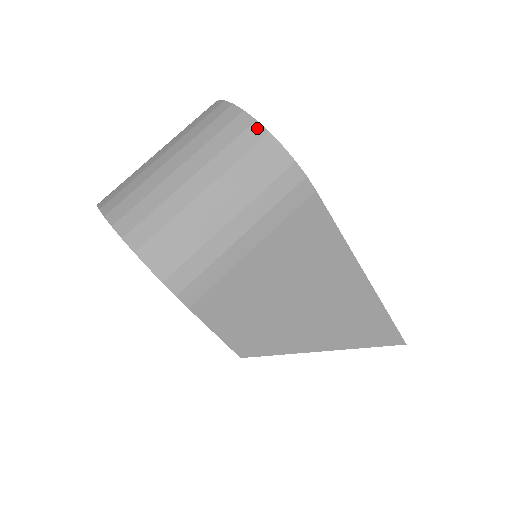
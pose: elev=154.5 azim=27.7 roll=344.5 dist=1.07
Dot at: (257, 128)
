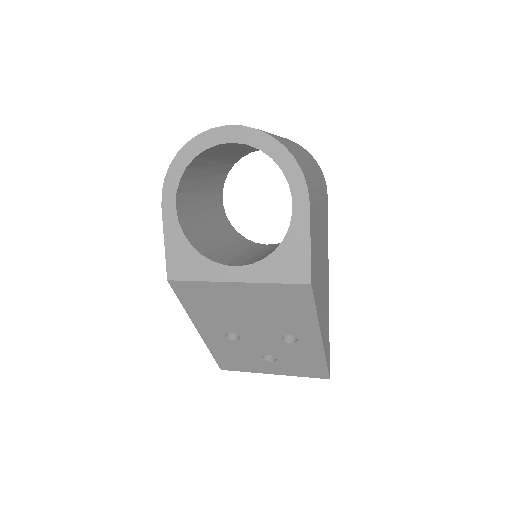
Dot at: (302, 147)
